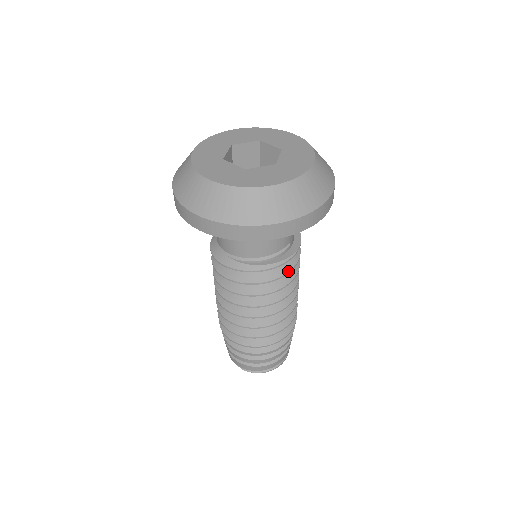
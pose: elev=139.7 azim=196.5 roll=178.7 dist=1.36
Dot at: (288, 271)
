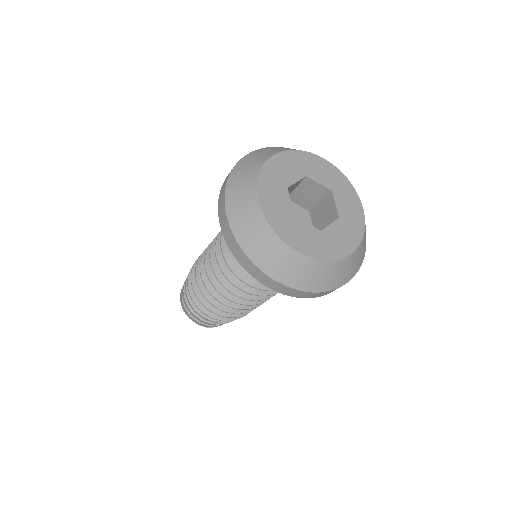
Dot at: occluded
